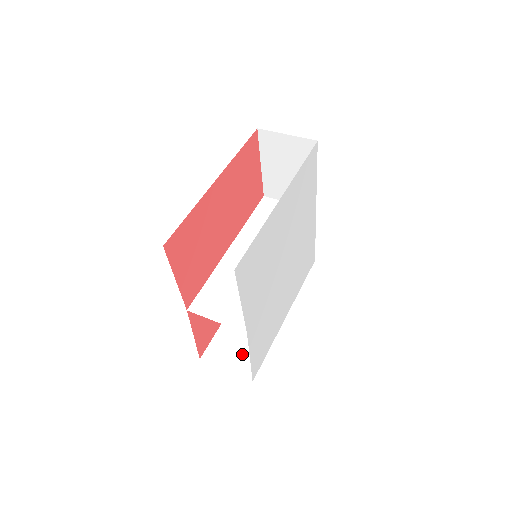
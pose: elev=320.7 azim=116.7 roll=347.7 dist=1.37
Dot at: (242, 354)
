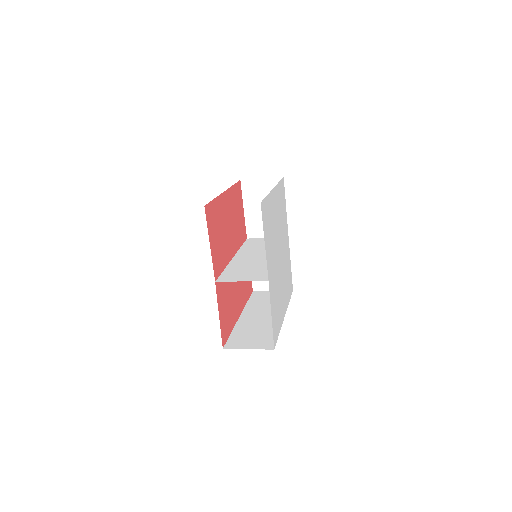
Dot at: (258, 339)
